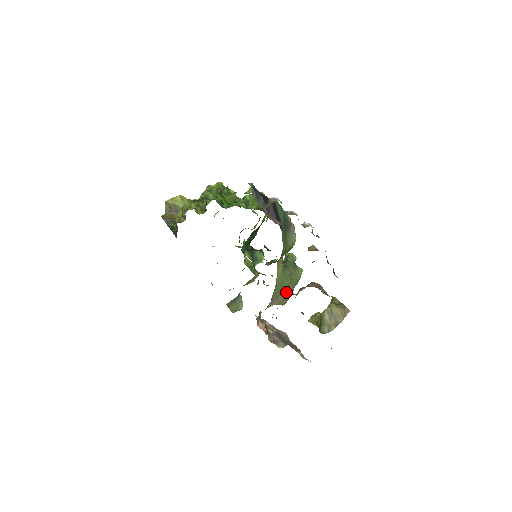
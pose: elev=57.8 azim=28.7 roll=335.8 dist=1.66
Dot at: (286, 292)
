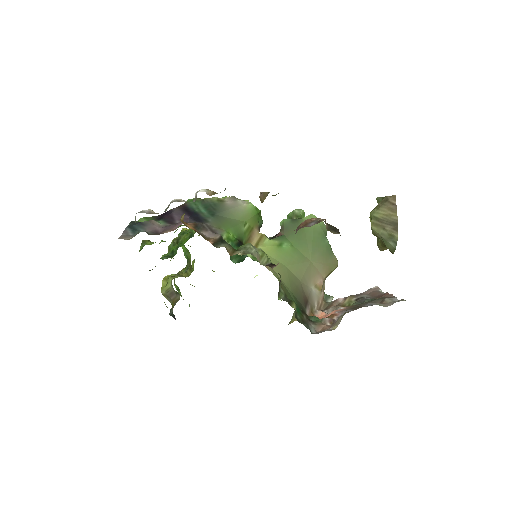
Dot at: (318, 254)
